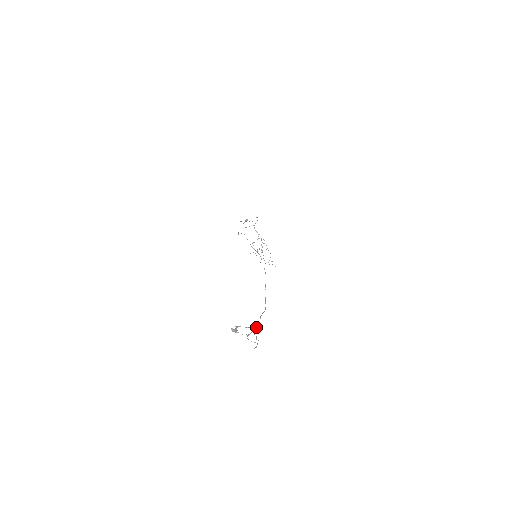
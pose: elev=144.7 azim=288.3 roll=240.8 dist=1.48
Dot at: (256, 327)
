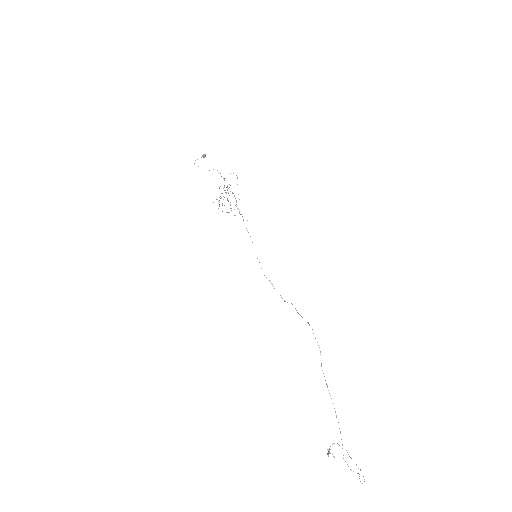
Dot at: occluded
